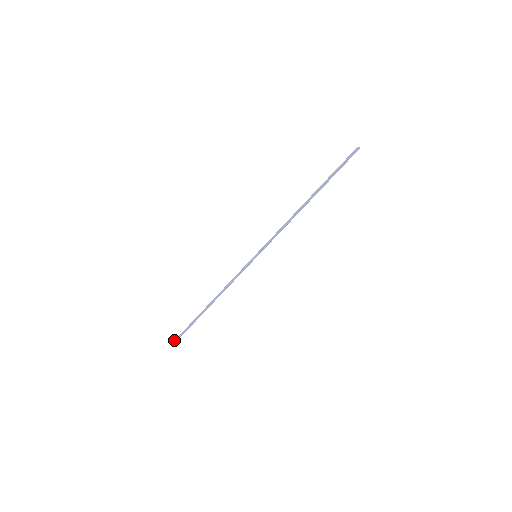
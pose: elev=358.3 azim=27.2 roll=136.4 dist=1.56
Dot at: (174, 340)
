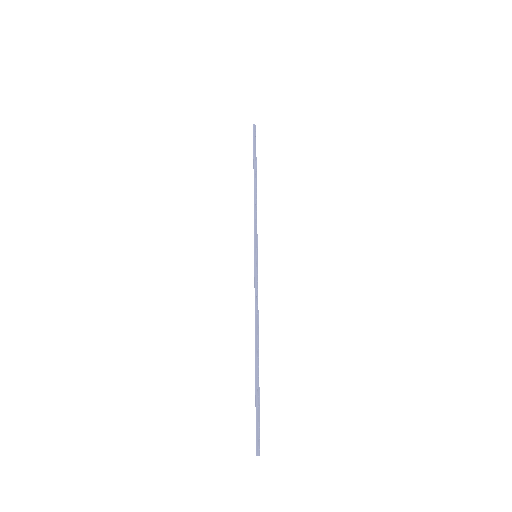
Dot at: occluded
